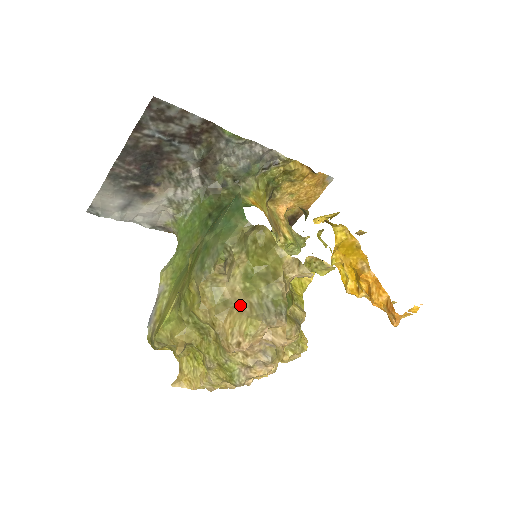
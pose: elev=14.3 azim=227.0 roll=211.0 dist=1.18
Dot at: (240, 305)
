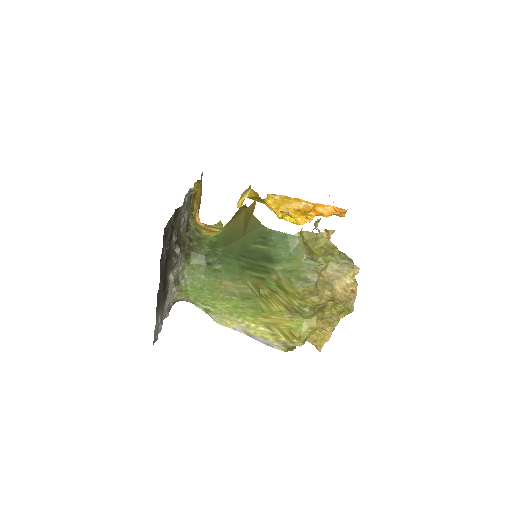
Dot at: (333, 276)
